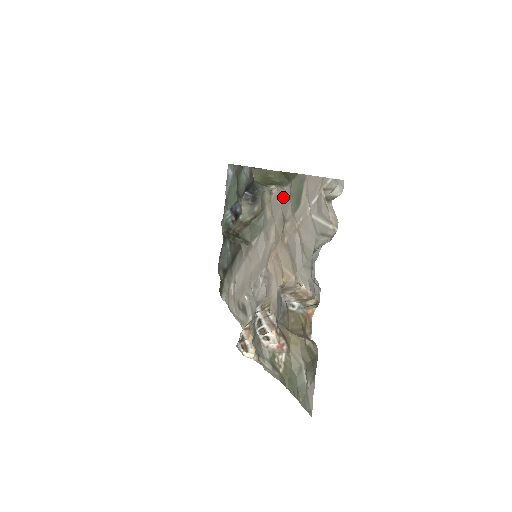
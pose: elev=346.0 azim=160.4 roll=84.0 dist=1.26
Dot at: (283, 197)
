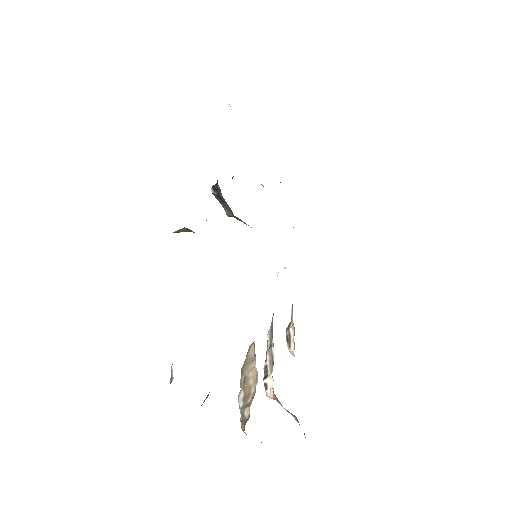
Dot at: occluded
